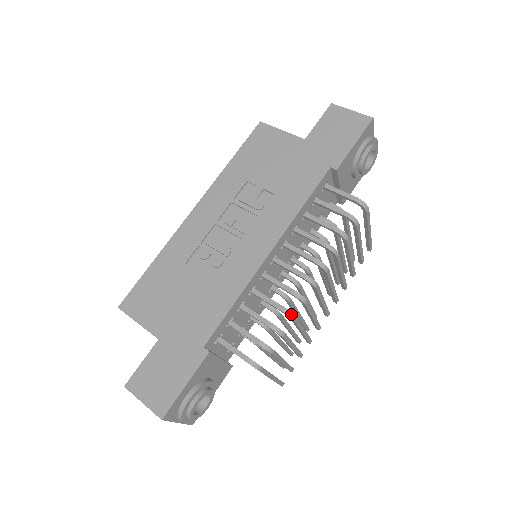
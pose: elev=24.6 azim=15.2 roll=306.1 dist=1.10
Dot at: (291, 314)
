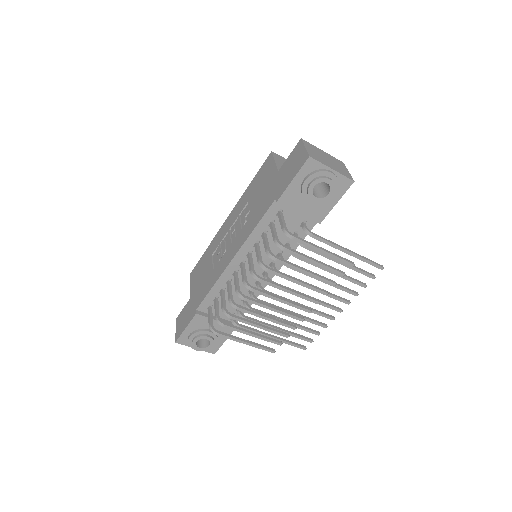
Dot at: (233, 304)
